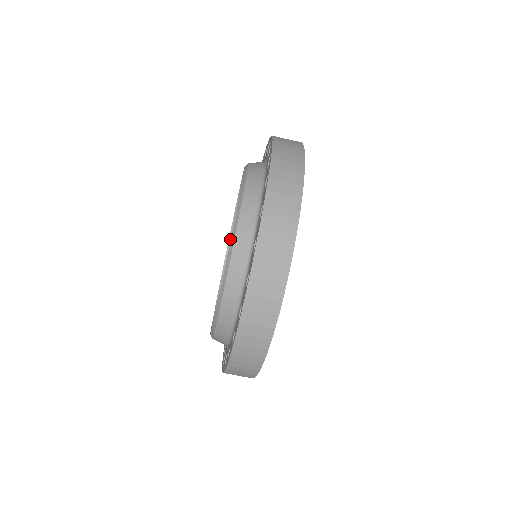
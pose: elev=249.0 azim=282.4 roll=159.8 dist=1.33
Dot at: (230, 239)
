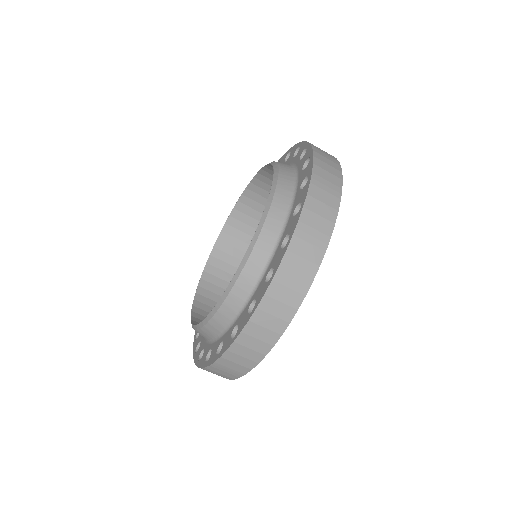
Dot at: (212, 252)
